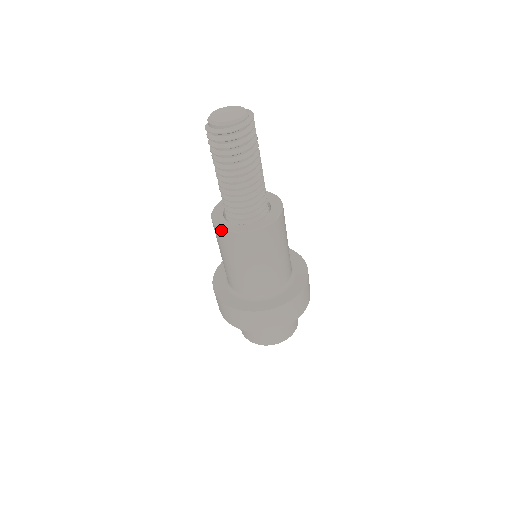
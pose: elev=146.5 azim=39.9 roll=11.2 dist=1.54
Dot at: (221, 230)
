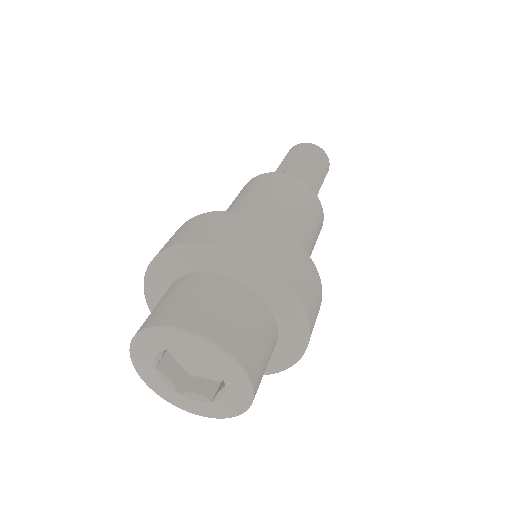
Dot at: (263, 174)
